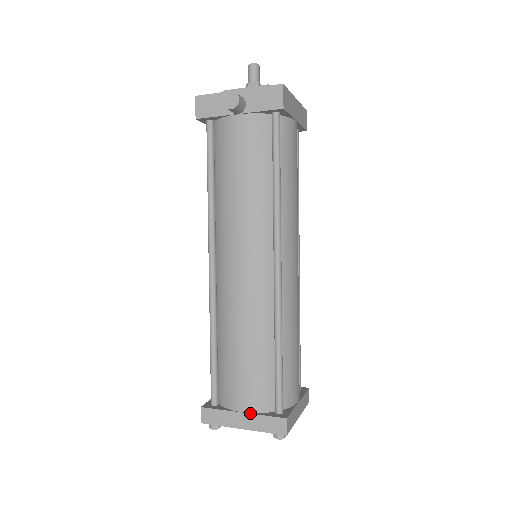
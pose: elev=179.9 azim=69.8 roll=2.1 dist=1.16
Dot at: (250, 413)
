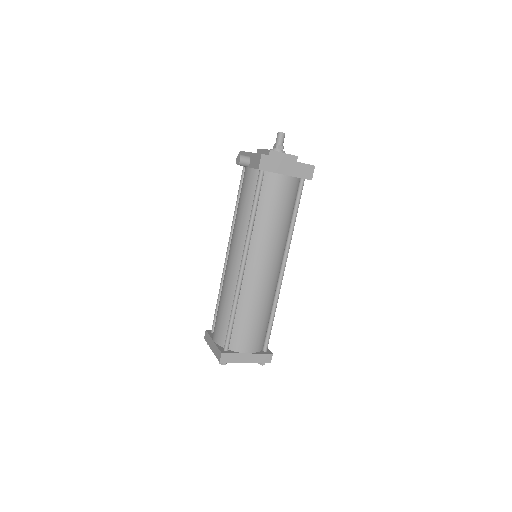
Dot at: (215, 343)
